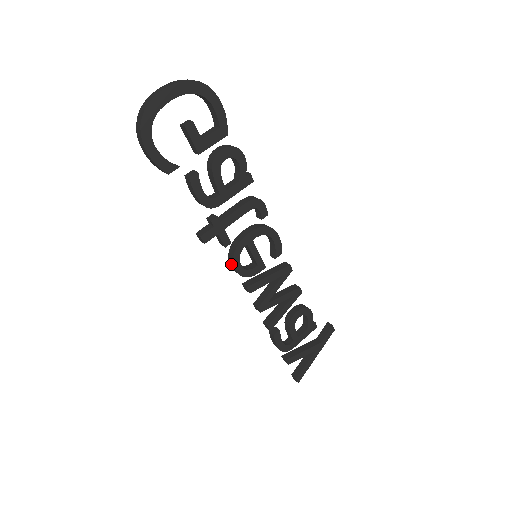
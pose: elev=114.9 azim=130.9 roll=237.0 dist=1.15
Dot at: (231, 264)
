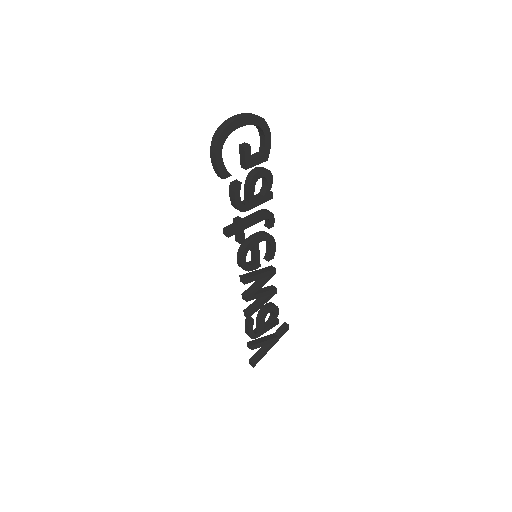
Dot at: (238, 258)
